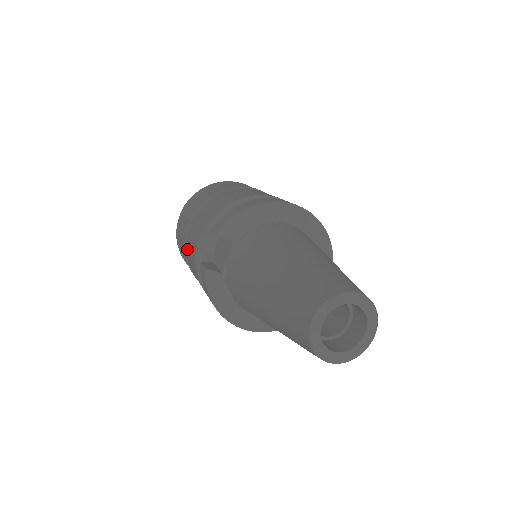
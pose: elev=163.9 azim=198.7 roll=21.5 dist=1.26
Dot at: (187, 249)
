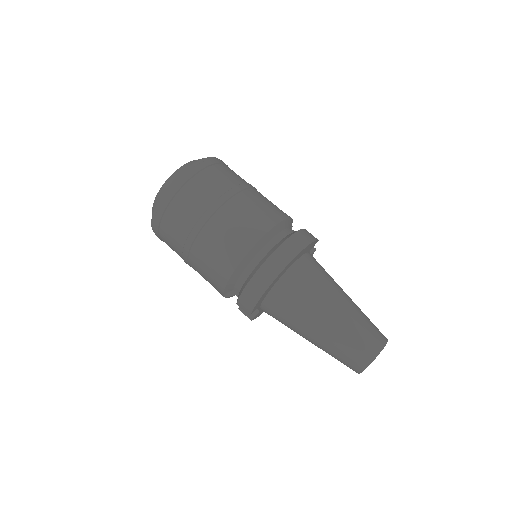
Dot at: occluded
